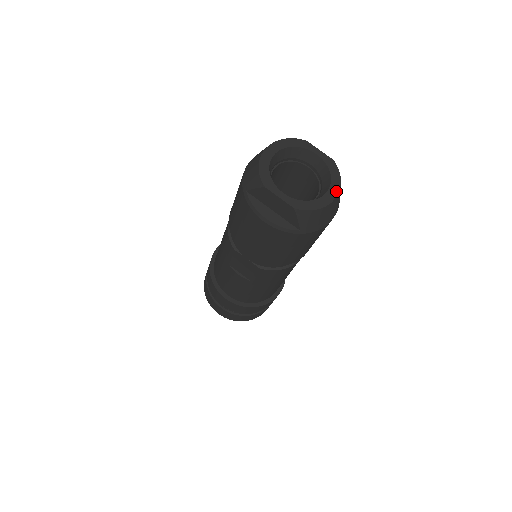
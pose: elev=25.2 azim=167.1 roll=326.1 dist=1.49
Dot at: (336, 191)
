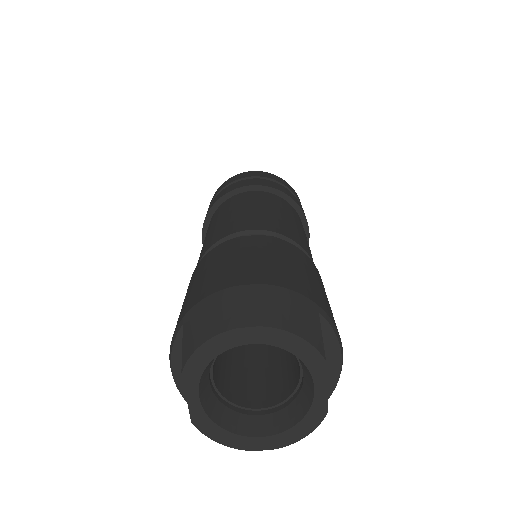
Dot at: (276, 445)
